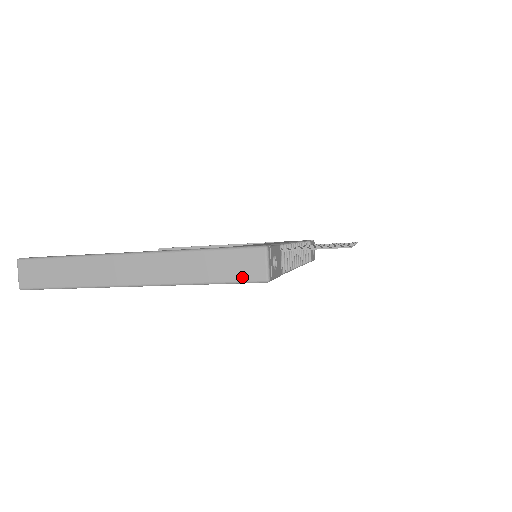
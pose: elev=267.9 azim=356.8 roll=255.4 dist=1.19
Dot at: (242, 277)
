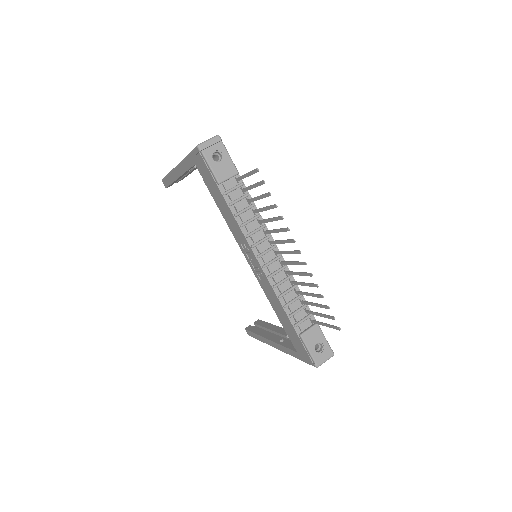
Dot at: occluded
